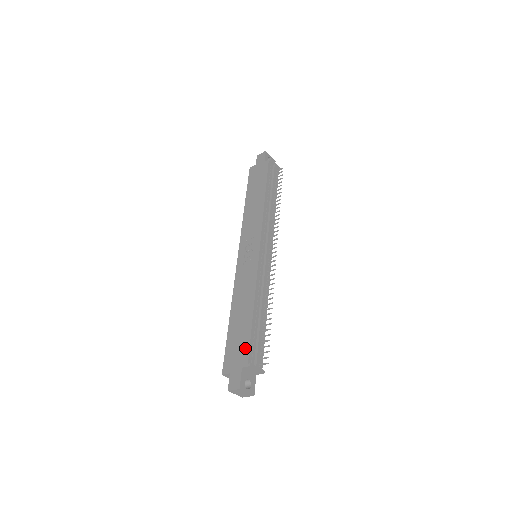
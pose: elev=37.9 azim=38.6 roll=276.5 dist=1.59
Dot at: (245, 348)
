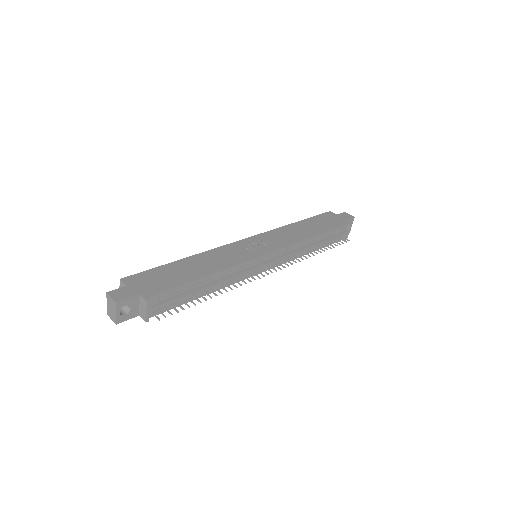
Dot at: (162, 287)
